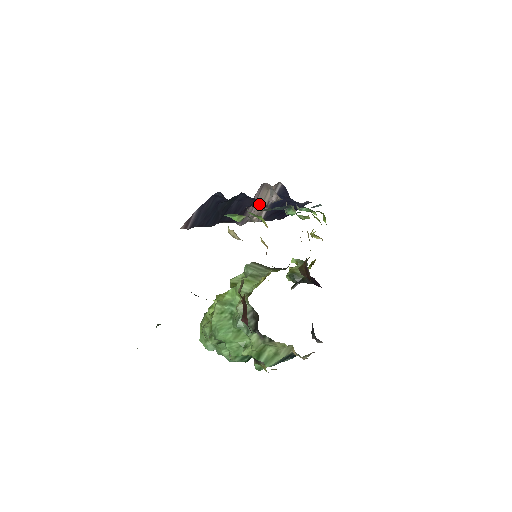
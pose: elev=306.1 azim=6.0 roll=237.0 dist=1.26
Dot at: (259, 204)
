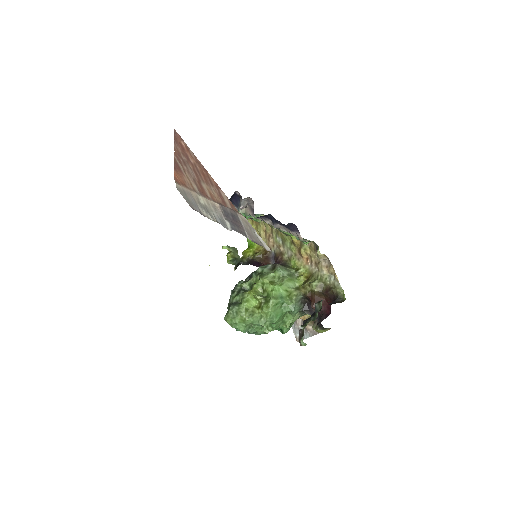
Dot at: (258, 217)
